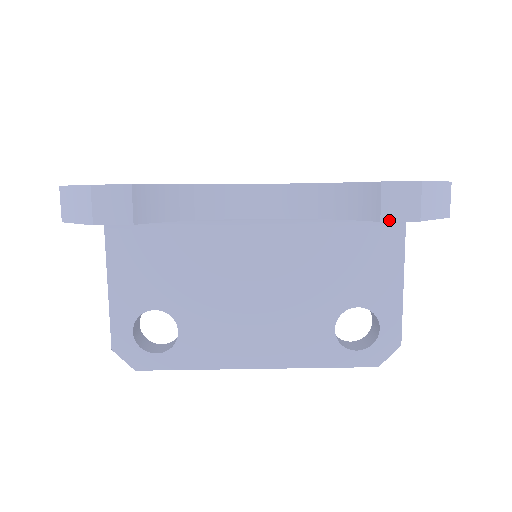
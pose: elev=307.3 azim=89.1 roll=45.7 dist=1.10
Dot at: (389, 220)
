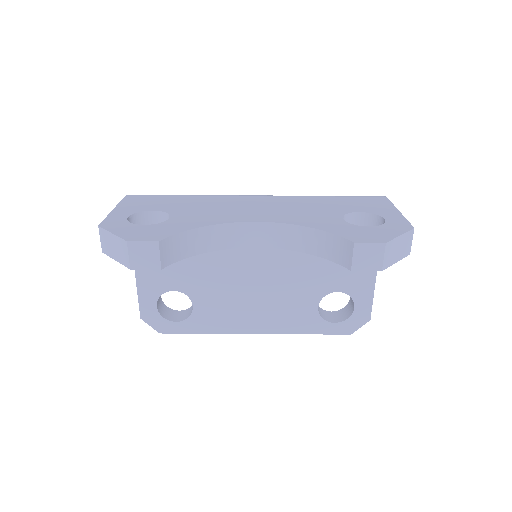
Dot at: (358, 270)
